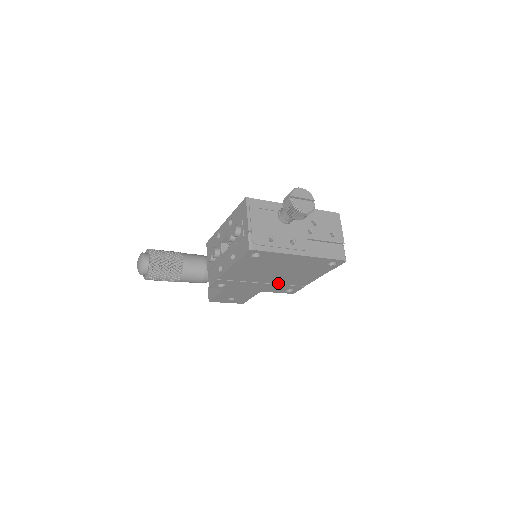
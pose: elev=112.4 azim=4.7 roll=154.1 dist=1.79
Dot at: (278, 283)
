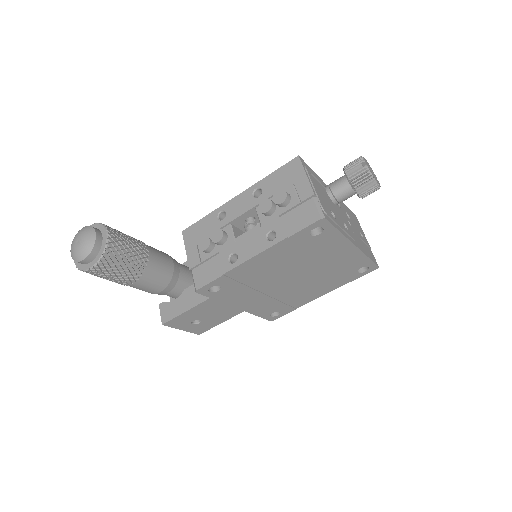
Dot at: (277, 297)
